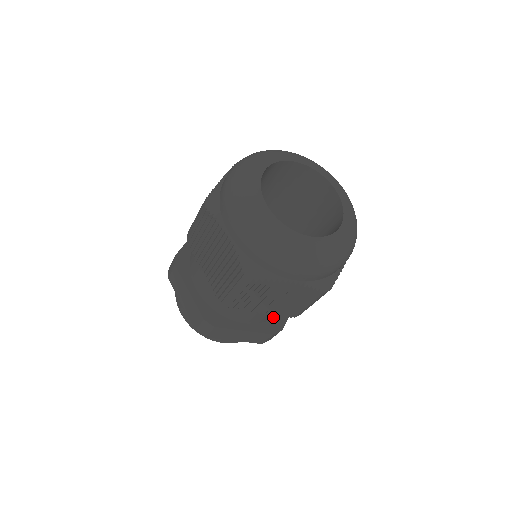
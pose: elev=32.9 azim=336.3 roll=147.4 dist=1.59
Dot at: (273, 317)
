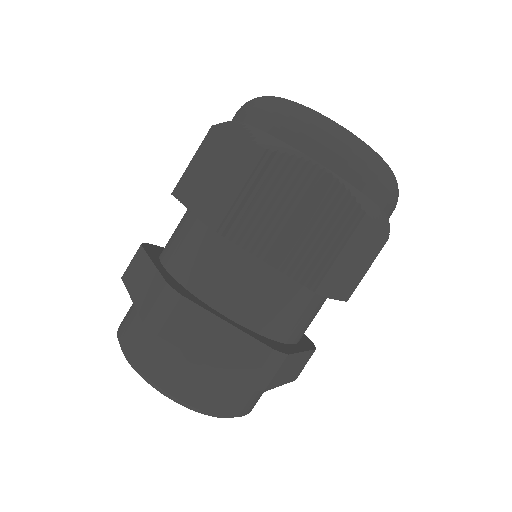
Dot at: (274, 333)
